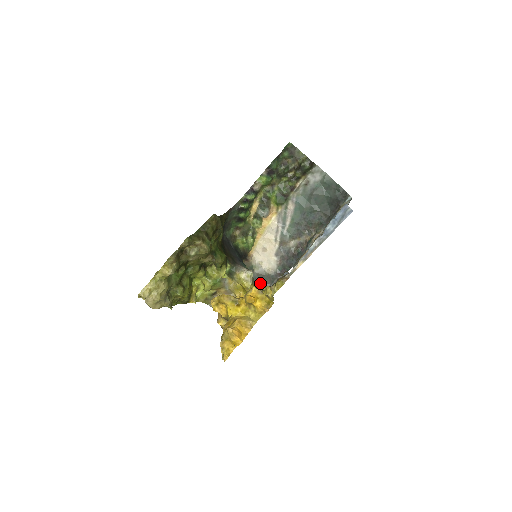
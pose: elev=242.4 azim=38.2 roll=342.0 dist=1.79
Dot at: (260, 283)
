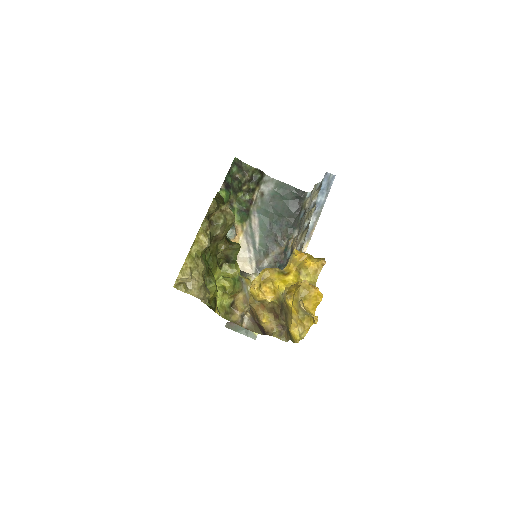
Dot at: occluded
